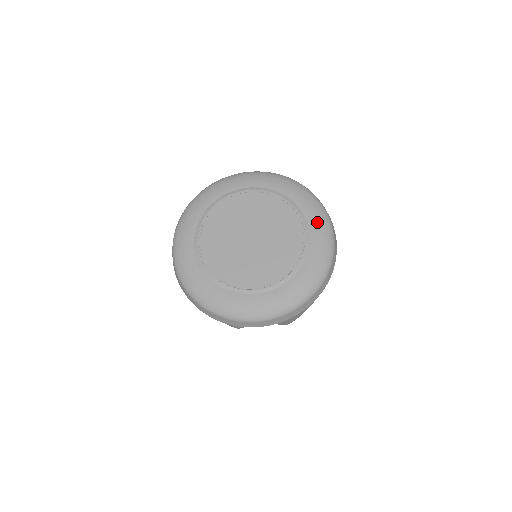
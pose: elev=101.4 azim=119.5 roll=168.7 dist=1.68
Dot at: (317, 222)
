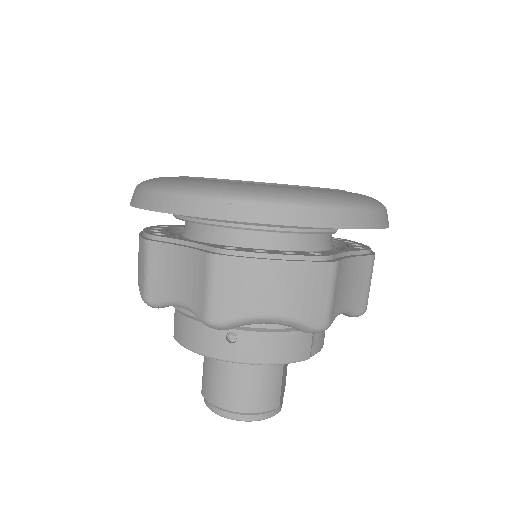
Dot at: (361, 194)
